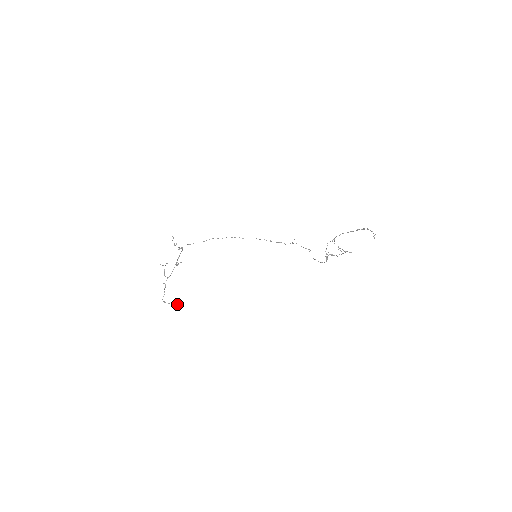
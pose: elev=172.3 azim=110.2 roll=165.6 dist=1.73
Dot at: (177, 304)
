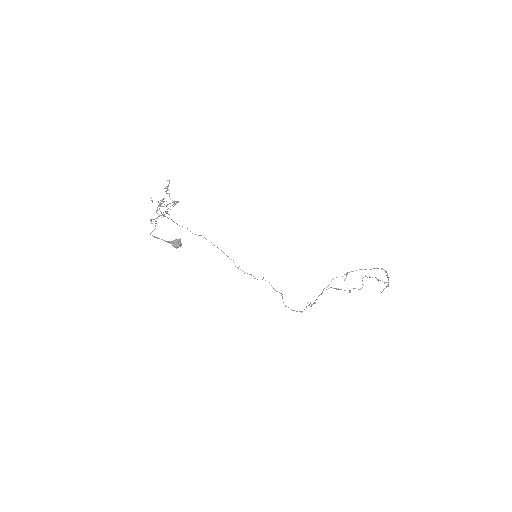
Dot at: (181, 243)
